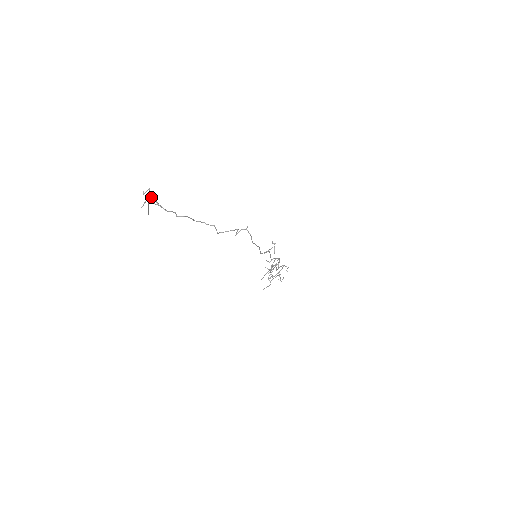
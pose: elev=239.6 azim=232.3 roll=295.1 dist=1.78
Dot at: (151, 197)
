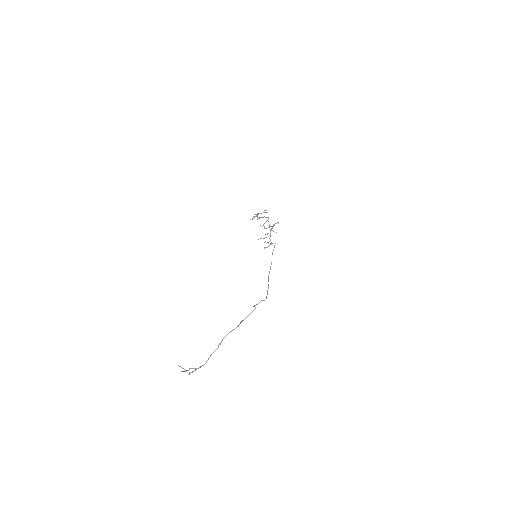
Dot at: occluded
